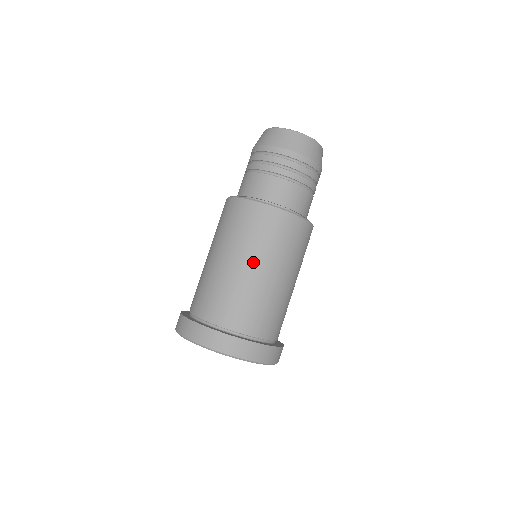
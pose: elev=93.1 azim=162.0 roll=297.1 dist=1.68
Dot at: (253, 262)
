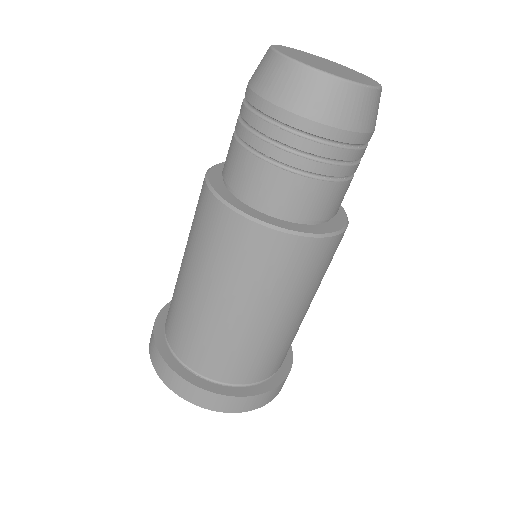
Dot at: (229, 301)
